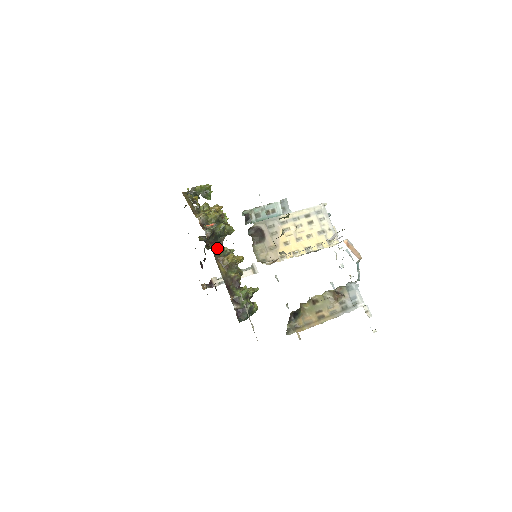
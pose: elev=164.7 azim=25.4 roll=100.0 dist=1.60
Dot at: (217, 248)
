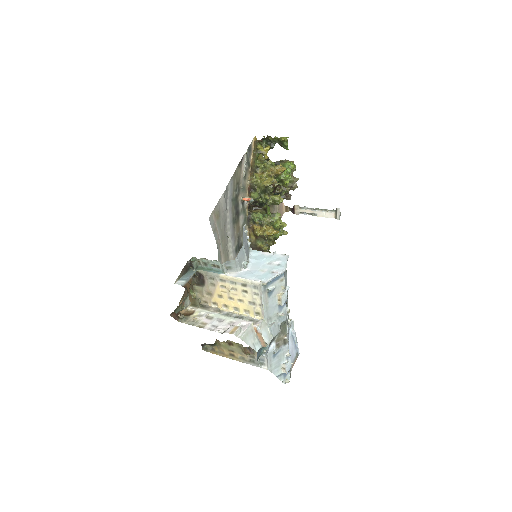
Dot at: (254, 217)
